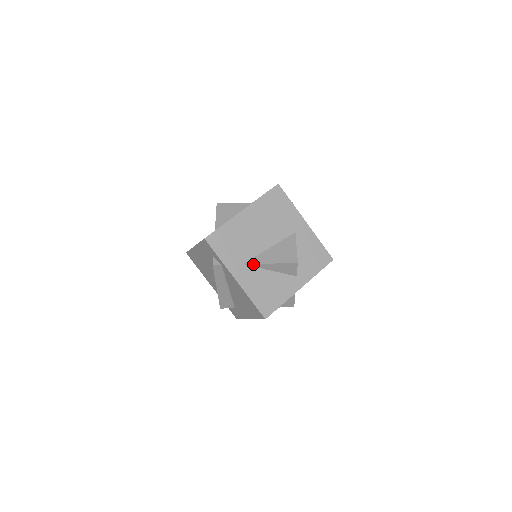
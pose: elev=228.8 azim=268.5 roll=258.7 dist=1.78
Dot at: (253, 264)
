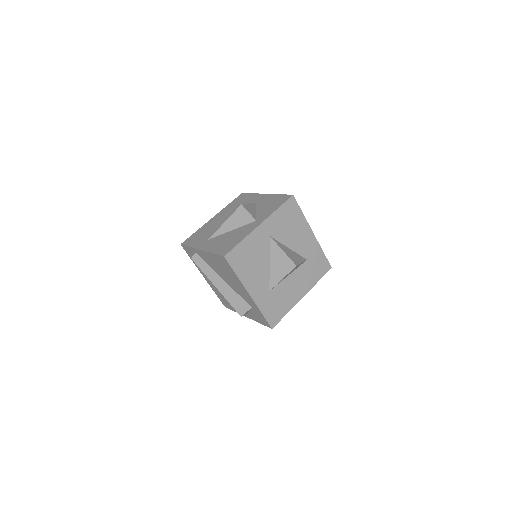
Dot at: (215, 234)
